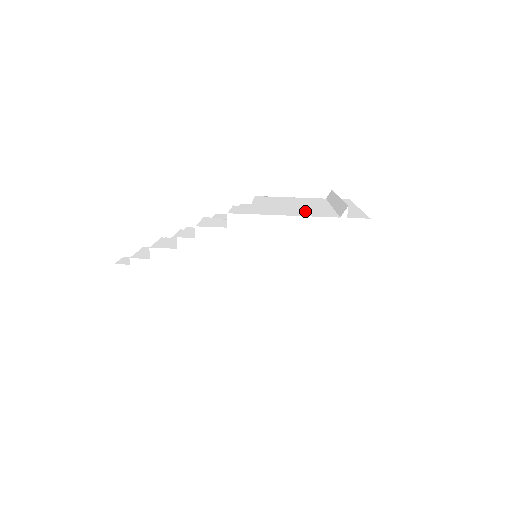
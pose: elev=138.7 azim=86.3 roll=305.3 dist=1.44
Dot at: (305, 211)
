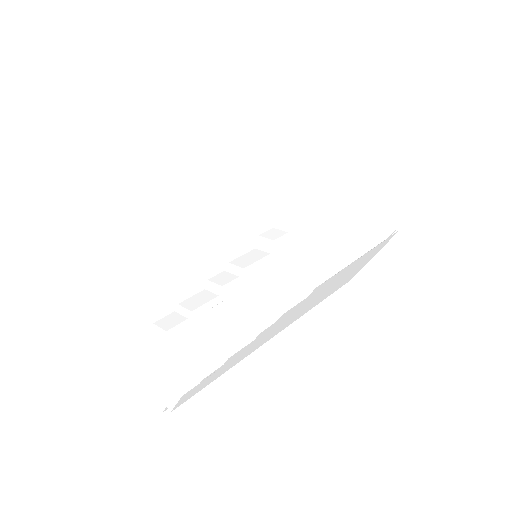
Dot at: (345, 228)
